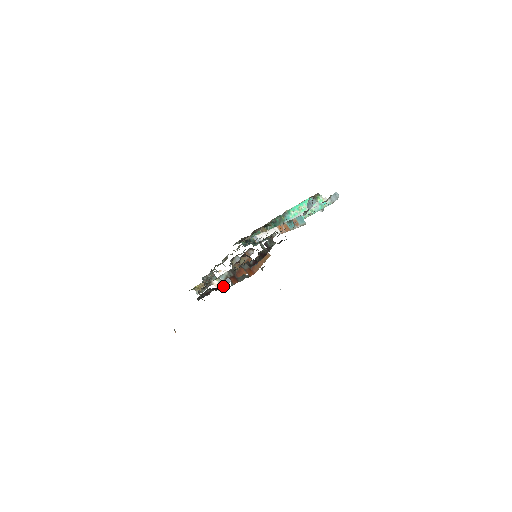
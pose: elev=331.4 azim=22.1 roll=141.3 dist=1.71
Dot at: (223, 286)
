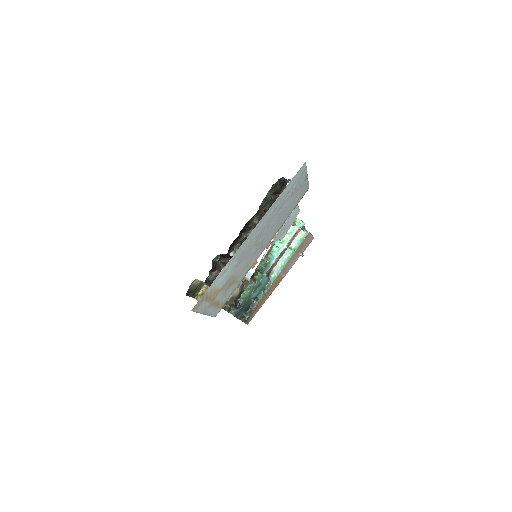
Dot at: occluded
